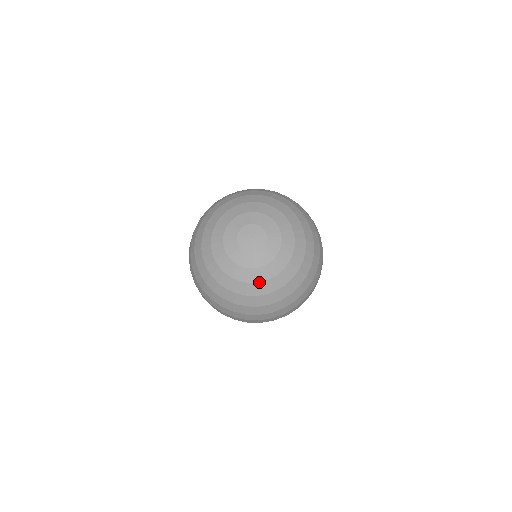
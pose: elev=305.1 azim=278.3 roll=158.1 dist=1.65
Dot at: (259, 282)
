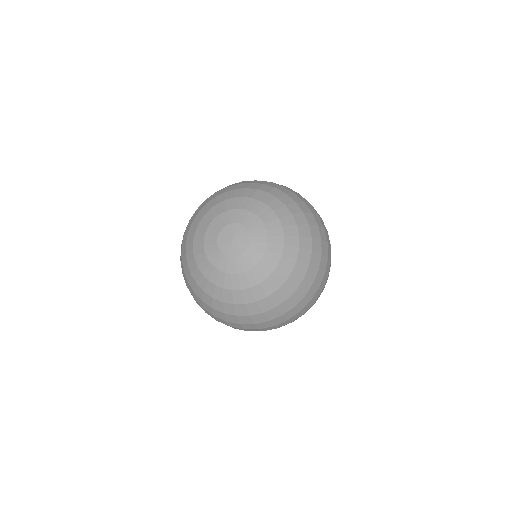
Dot at: (245, 289)
